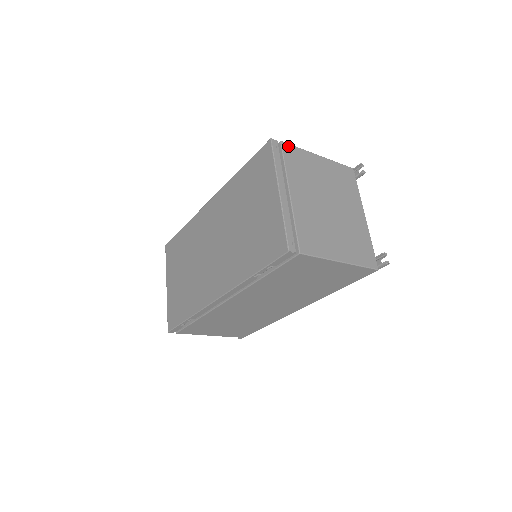
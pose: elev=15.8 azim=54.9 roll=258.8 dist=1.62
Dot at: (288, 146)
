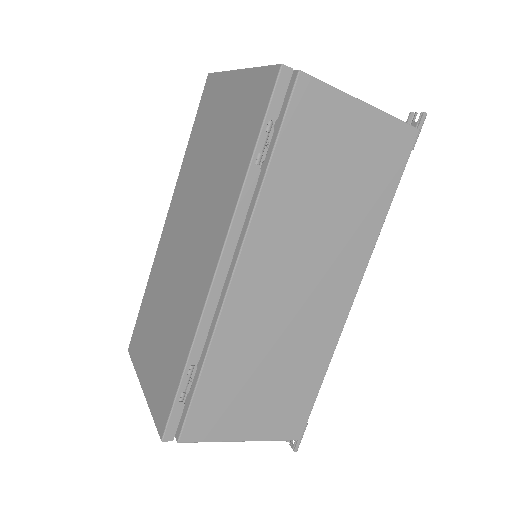
Dot at: occluded
